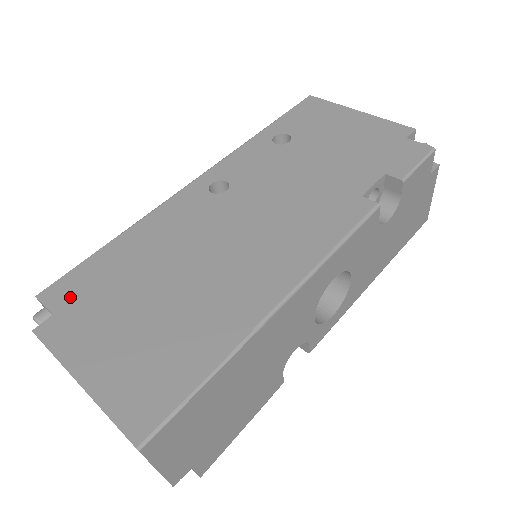
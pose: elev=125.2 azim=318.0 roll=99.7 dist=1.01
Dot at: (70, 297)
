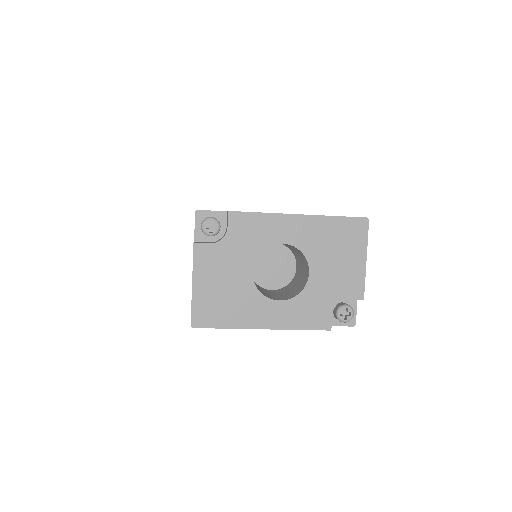
Dot at: occluded
